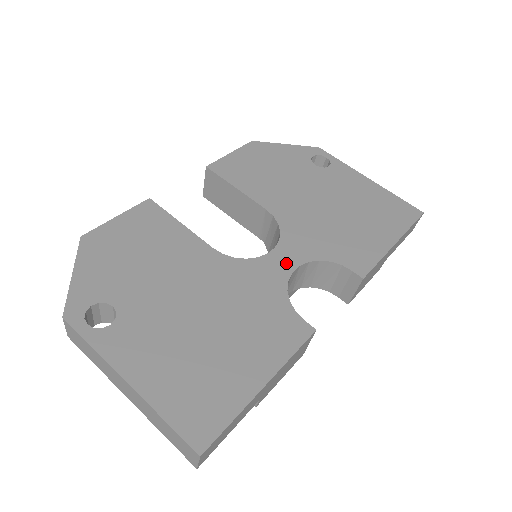
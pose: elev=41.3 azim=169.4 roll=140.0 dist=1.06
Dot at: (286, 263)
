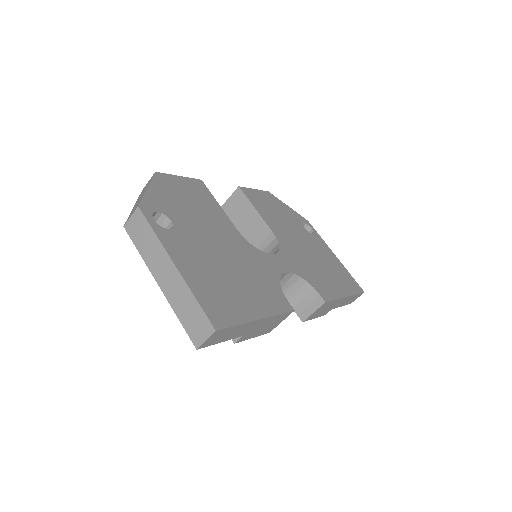
Dot at: (281, 266)
